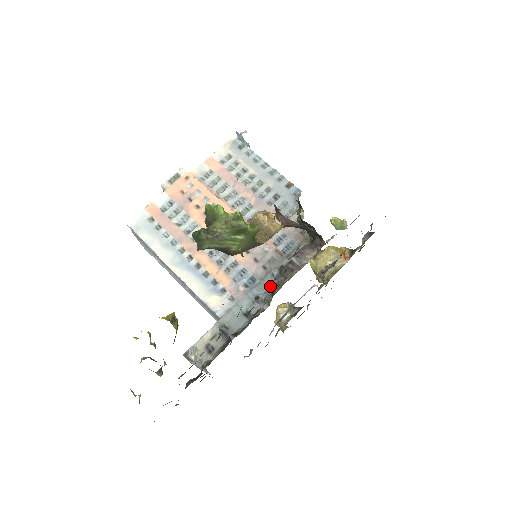
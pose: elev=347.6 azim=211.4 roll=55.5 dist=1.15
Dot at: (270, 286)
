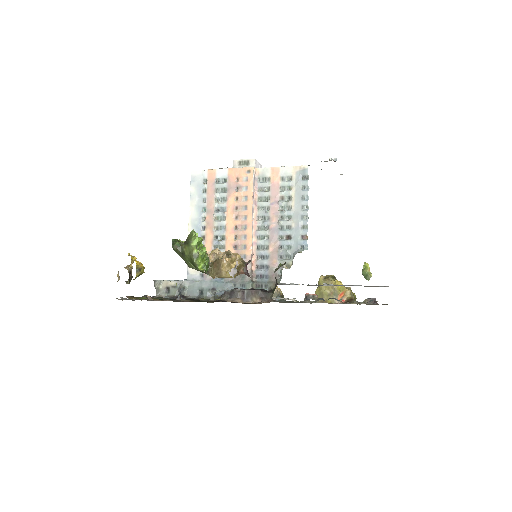
Dot at: (226, 290)
